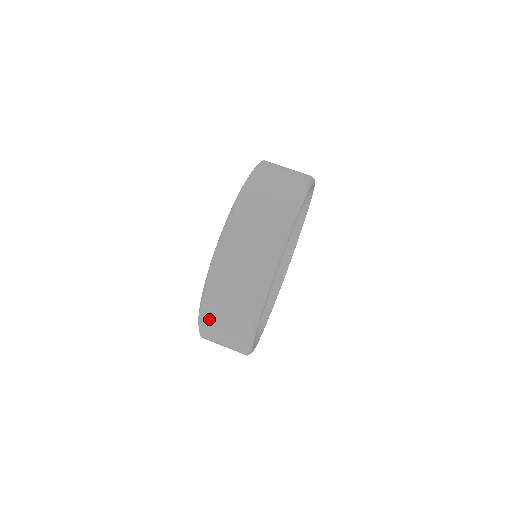
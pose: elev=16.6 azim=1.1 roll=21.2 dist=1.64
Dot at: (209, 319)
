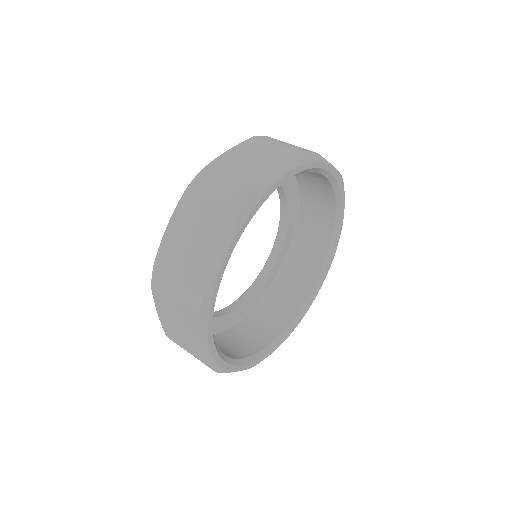
Dot at: (163, 309)
